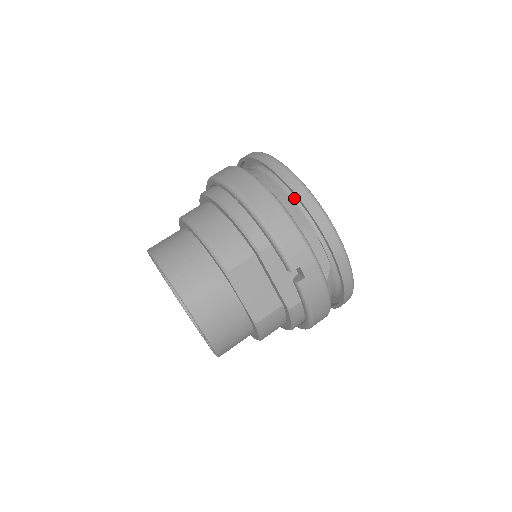
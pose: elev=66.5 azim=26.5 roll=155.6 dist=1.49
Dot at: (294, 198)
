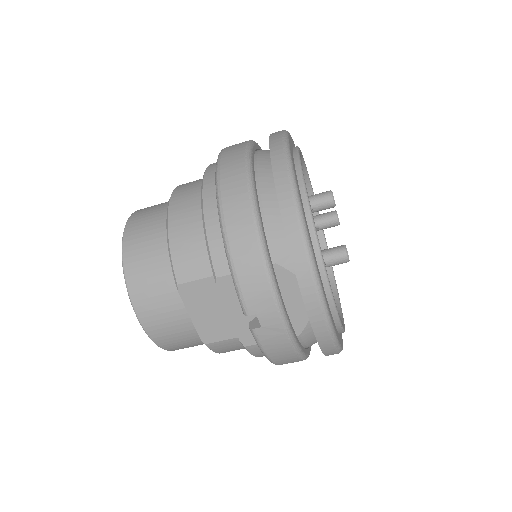
Dot at: occluded
